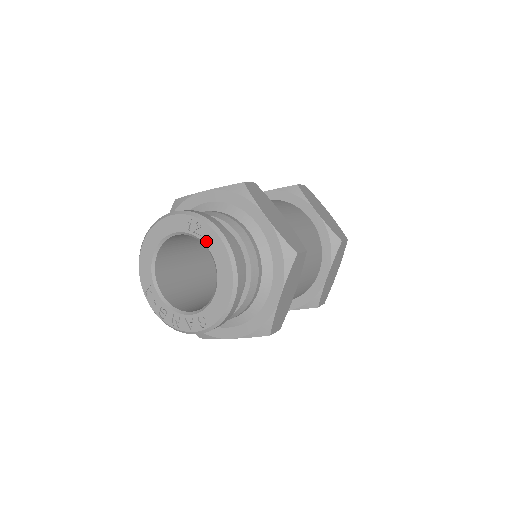
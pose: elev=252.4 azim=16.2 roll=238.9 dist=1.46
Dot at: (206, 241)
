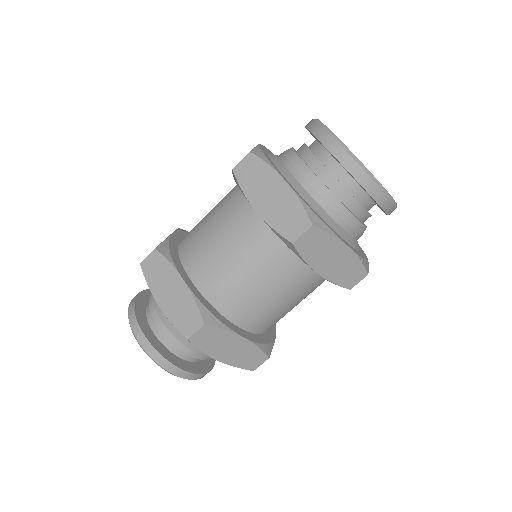
Dot at: occluded
